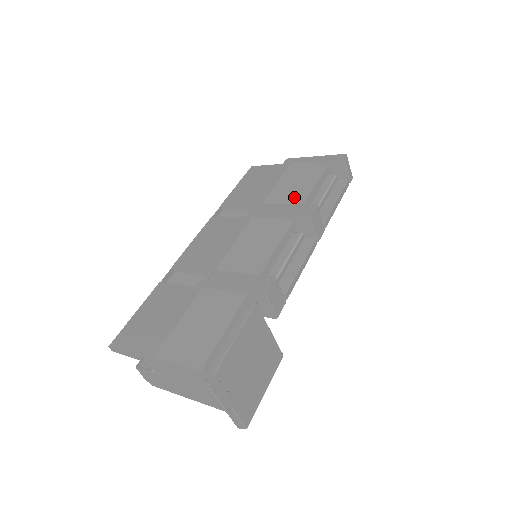
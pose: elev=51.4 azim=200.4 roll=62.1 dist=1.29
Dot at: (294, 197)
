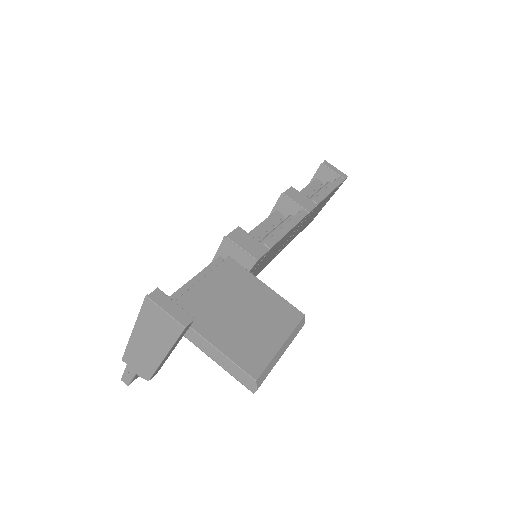
Dot at: occluded
